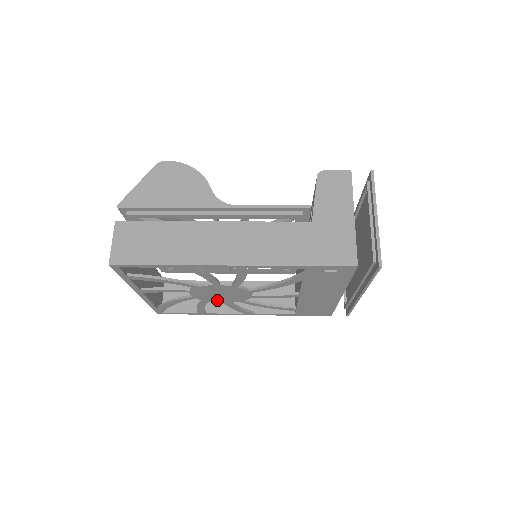
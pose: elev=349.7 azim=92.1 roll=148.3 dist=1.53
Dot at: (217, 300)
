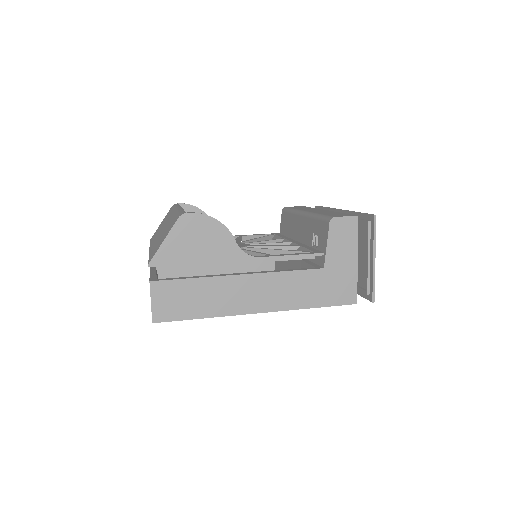
Dot at: occluded
